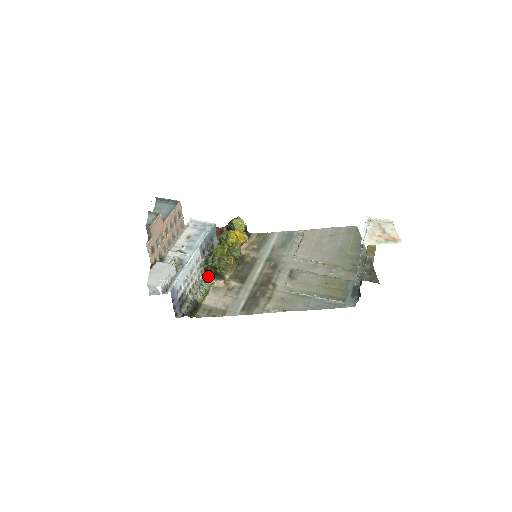
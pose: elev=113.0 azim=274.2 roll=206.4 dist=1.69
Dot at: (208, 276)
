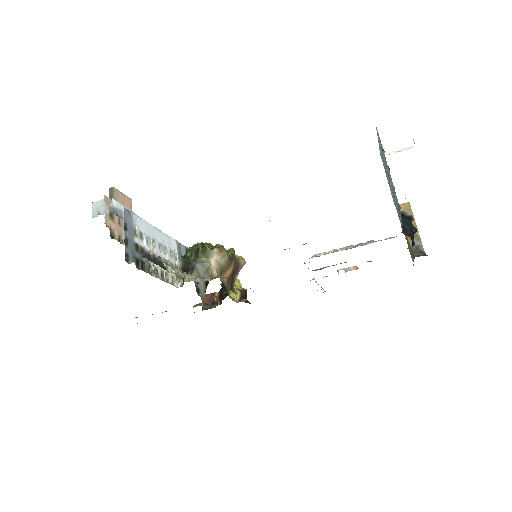
Dot at: (186, 273)
